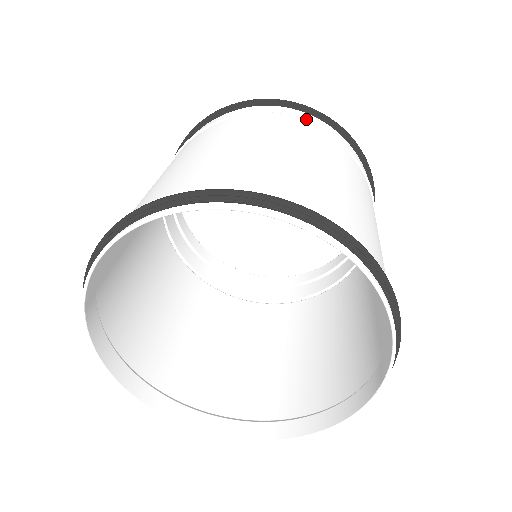
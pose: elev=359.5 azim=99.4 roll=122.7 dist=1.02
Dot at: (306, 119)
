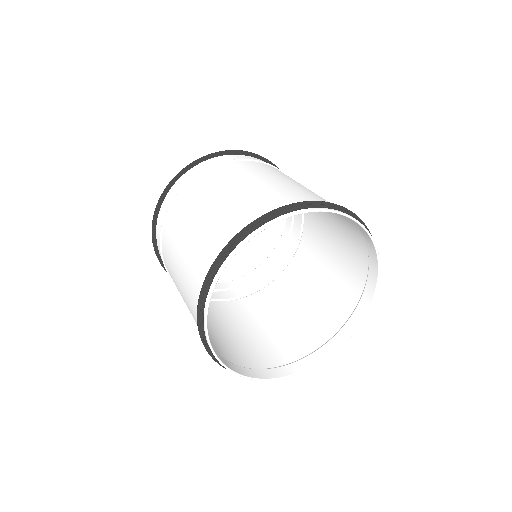
Dot at: occluded
